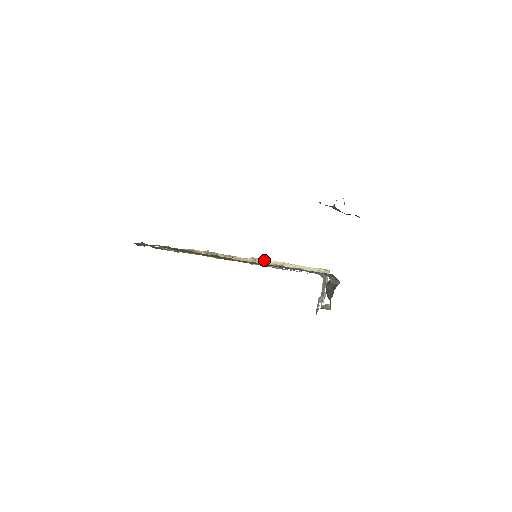
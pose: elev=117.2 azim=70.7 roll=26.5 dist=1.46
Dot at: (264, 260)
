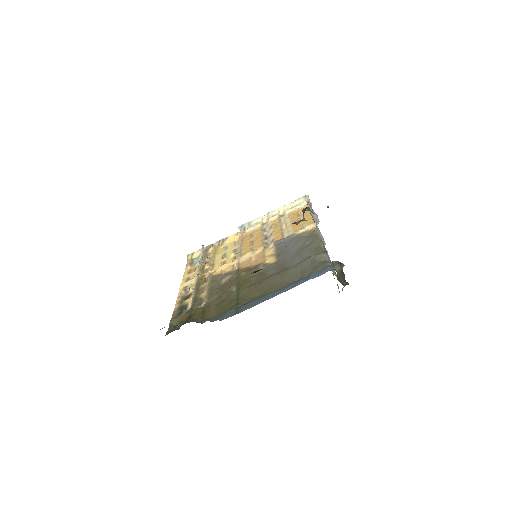
Dot at: (251, 223)
